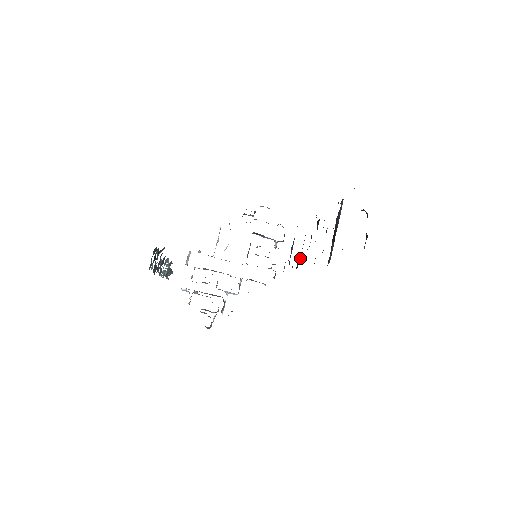
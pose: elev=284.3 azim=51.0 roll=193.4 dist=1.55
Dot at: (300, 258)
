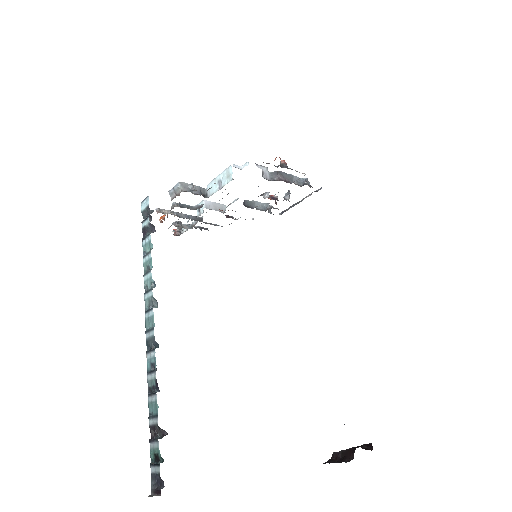
Dot at: occluded
